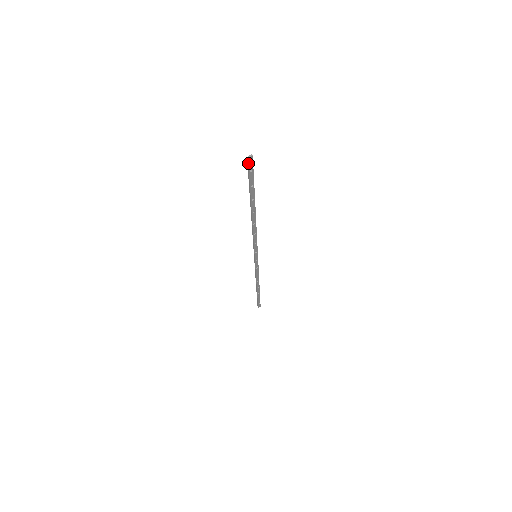
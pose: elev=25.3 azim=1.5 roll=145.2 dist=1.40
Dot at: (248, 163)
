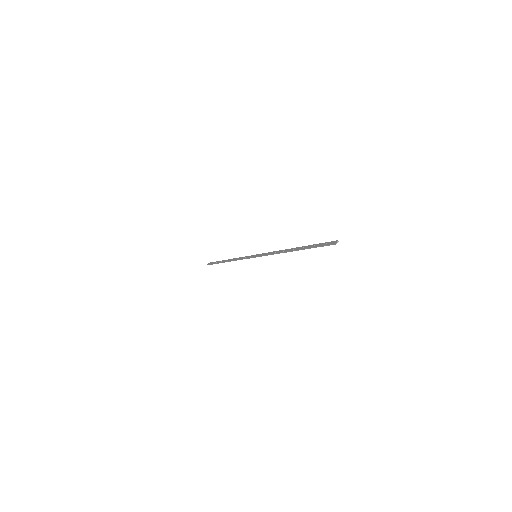
Dot at: occluded
